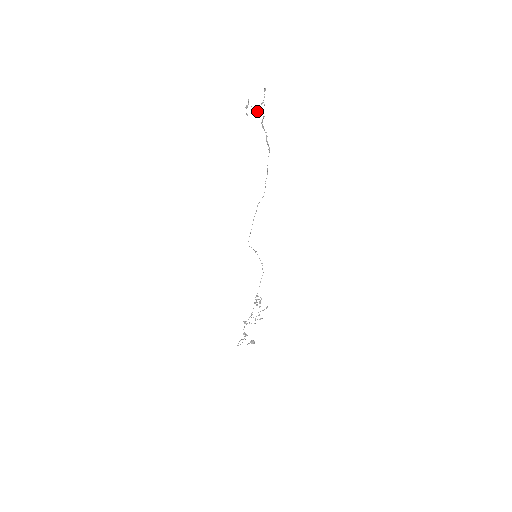
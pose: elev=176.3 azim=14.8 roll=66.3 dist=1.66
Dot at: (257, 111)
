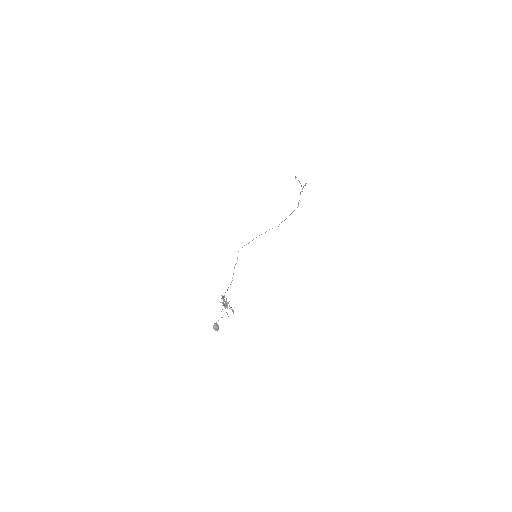
Dot at: (301, 185)
